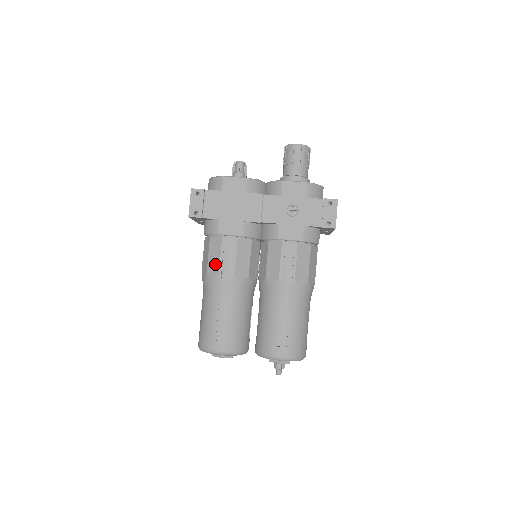
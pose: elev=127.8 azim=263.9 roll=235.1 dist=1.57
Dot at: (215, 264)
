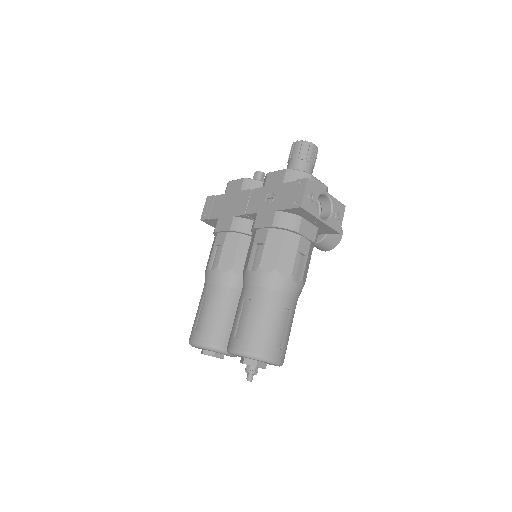
Dot at: (209, 259)
